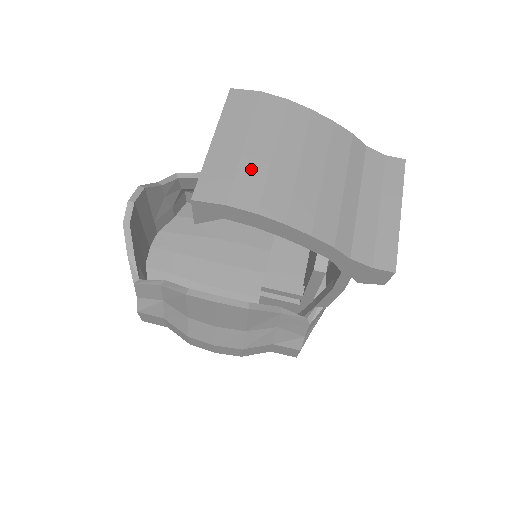
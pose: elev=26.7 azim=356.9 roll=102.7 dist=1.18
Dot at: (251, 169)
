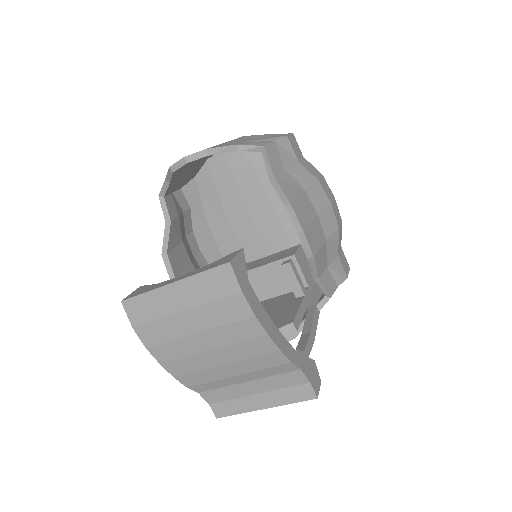
Dot at: (170, 327)
